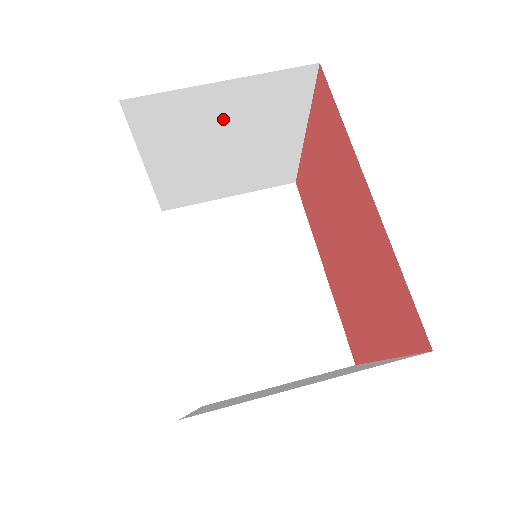
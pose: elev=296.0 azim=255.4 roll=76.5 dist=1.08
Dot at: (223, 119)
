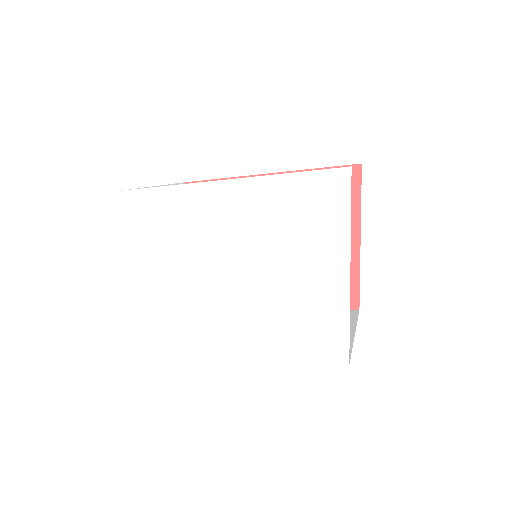
Dot at: occluded
